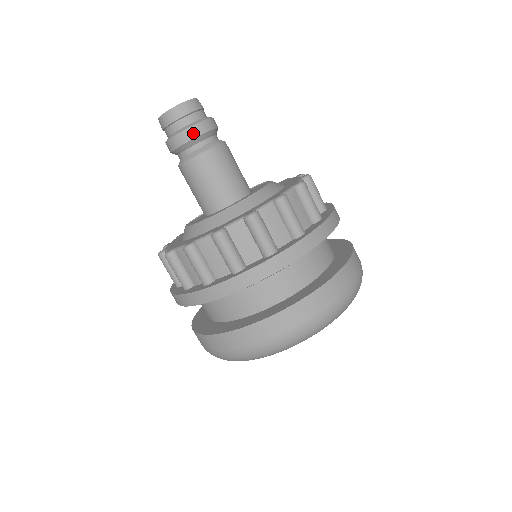
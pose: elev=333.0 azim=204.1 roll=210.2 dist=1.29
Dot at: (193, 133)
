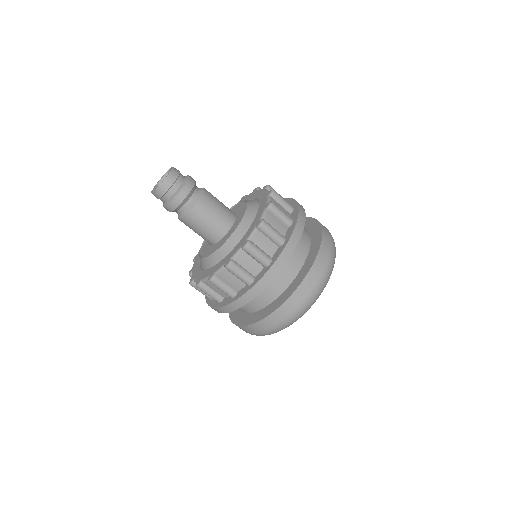
Dot at: (192, 180)
